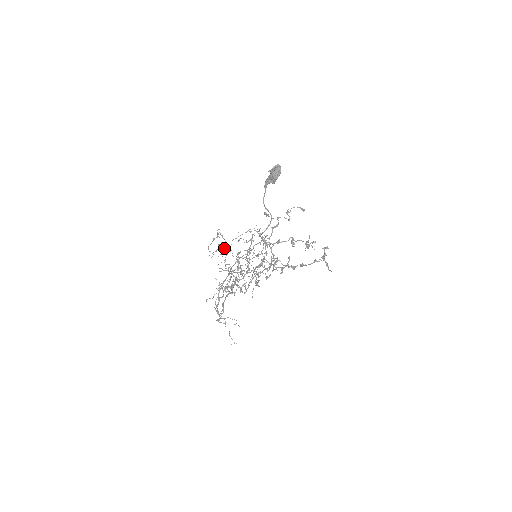
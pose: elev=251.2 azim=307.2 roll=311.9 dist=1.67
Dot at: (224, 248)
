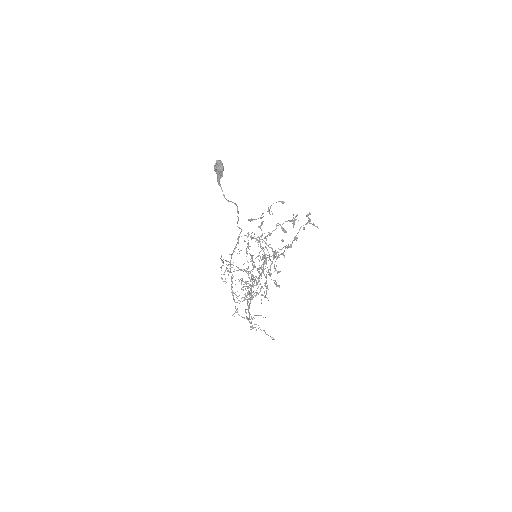
Dot at: (234, 271)
